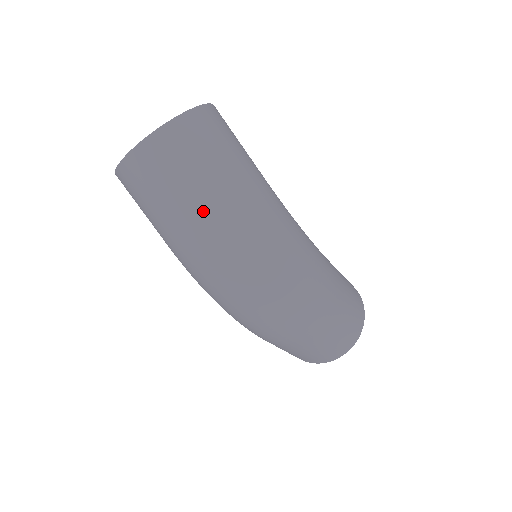
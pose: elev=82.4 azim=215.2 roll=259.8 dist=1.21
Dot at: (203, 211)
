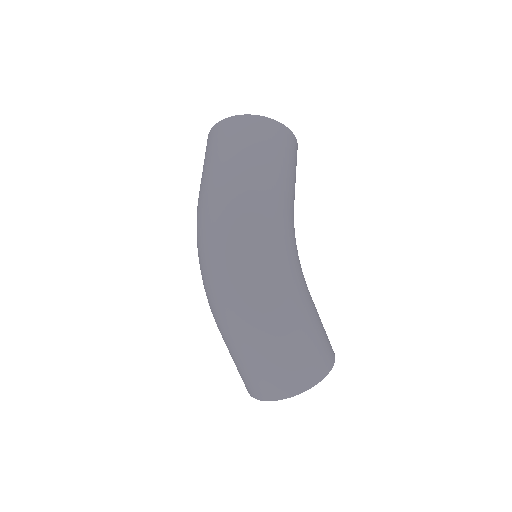
Dot at: (219, 174)
